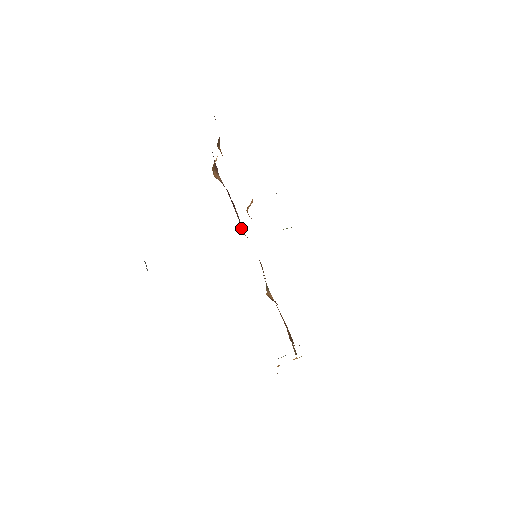
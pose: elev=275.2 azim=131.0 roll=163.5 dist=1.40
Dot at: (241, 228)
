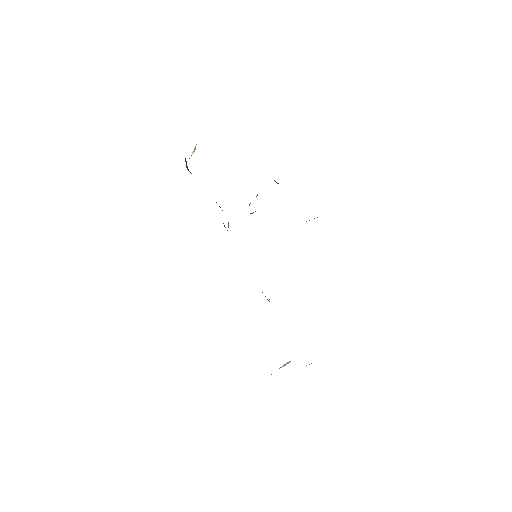
Dot at: (225, 227)
